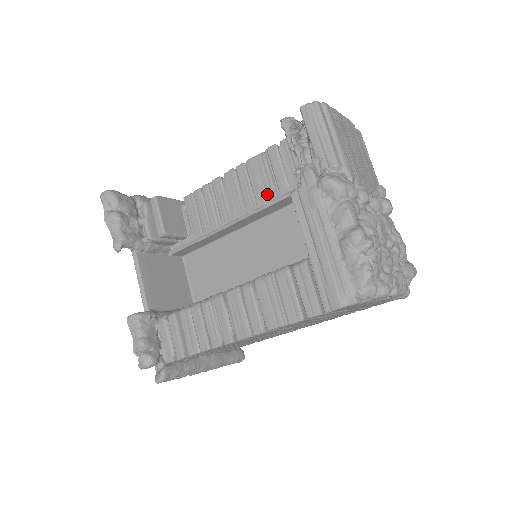
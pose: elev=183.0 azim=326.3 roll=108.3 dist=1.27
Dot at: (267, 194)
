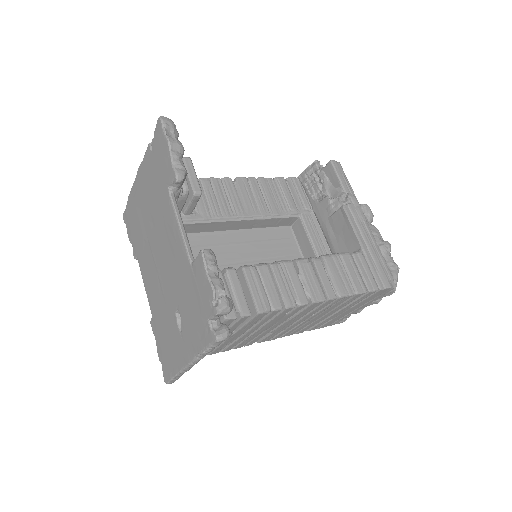
Dot at: (280, 208)
